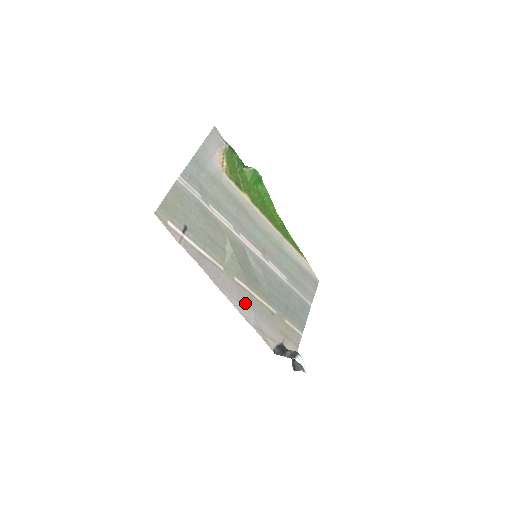
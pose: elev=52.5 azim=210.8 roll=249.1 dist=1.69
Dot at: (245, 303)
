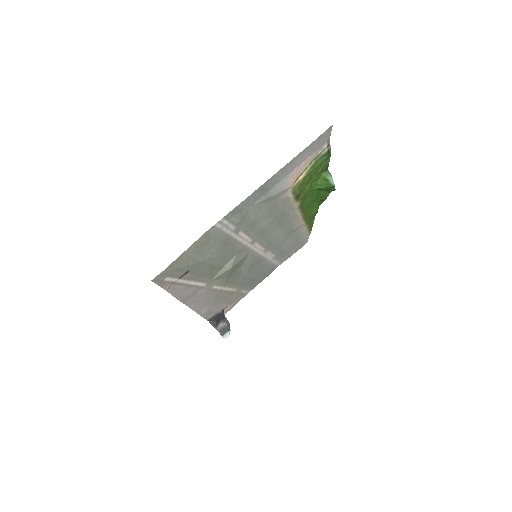
Dot at: (208, 301)
